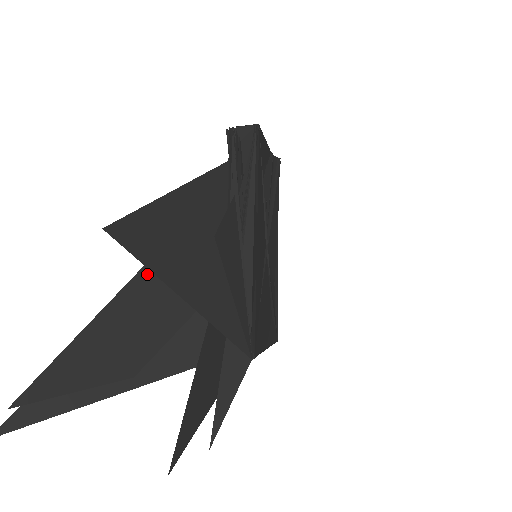
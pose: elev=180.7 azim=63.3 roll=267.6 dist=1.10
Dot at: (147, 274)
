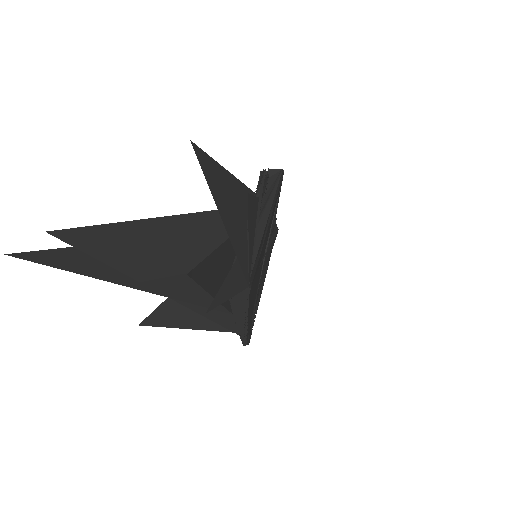
Dot at: (180, 221)
